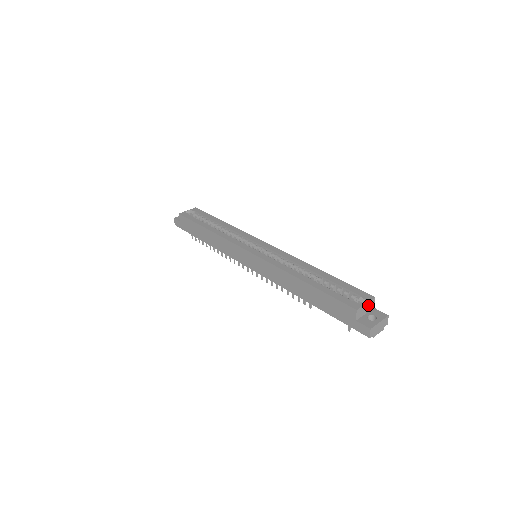
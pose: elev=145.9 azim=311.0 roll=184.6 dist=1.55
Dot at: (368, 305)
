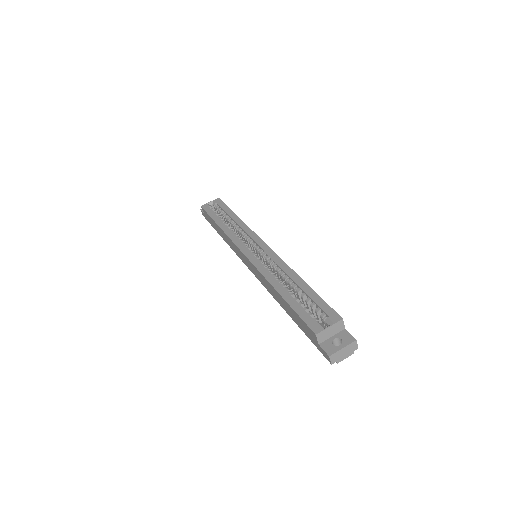
Dot at: (334, 327)
